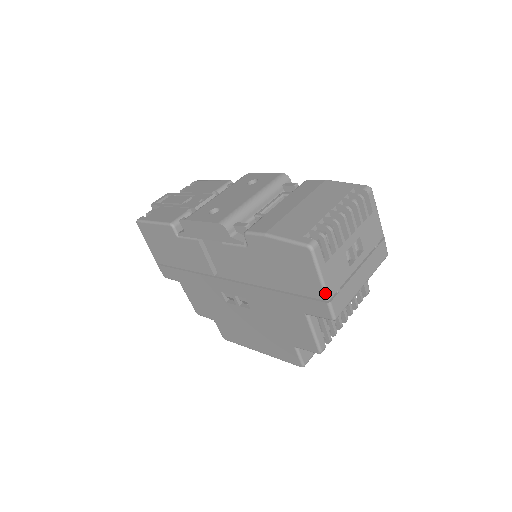
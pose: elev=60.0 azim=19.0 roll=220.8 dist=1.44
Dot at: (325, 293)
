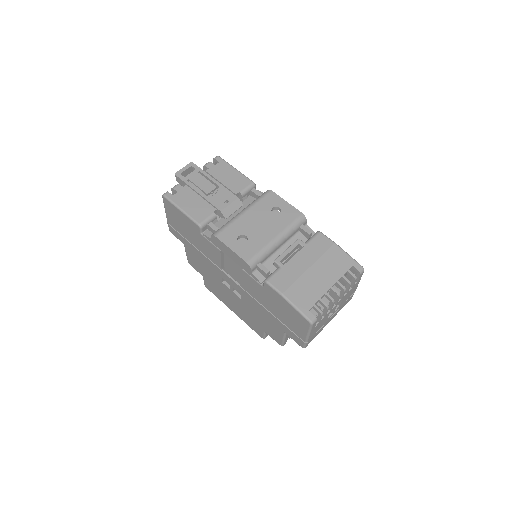
Dot at: (306, 340)
